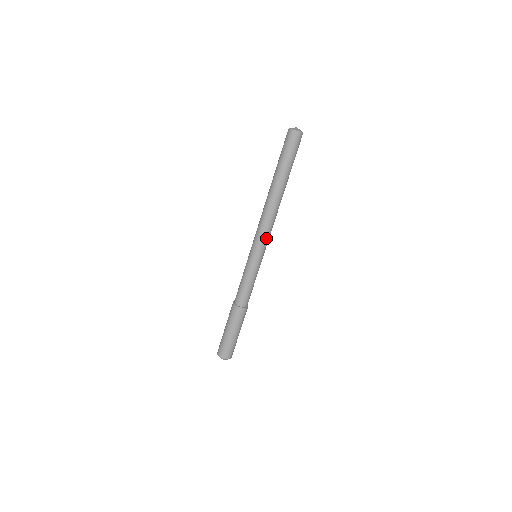
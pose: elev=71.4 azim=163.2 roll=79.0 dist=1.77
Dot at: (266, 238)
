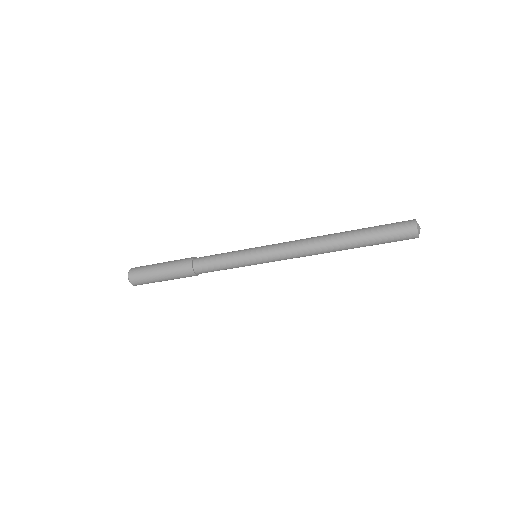
Dot at: occluded
